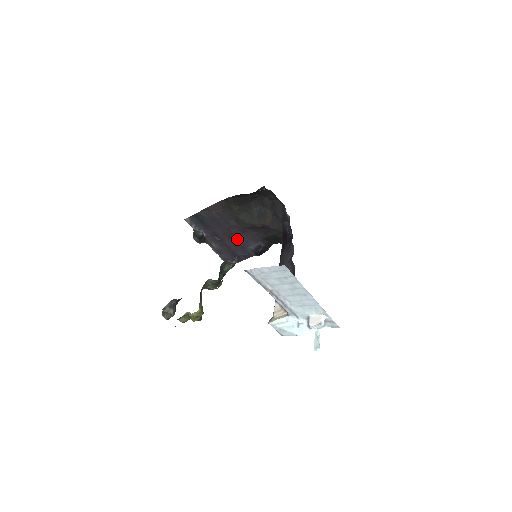
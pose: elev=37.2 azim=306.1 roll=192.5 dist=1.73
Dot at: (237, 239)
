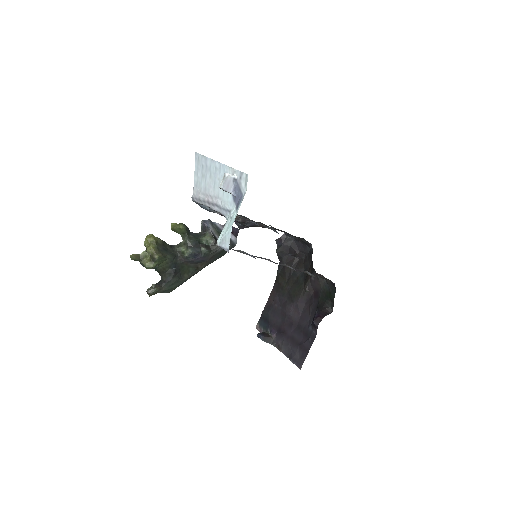
Dot at: (298, 324)
